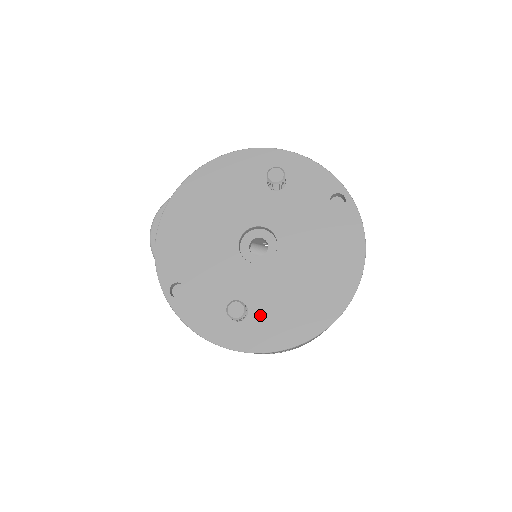
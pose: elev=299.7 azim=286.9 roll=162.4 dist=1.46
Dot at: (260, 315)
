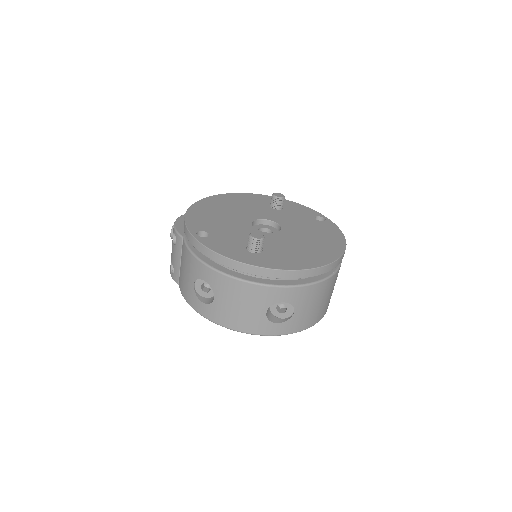
Dot at: (272, 253)
